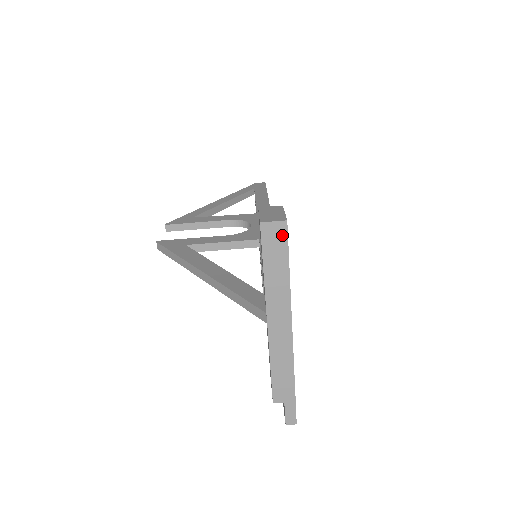
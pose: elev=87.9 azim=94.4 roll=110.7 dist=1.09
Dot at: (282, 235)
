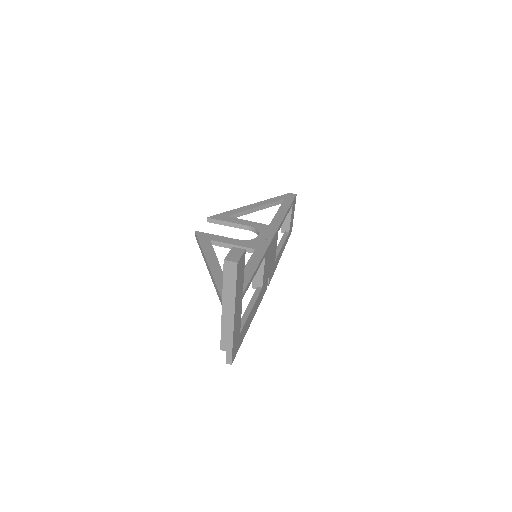
Dot at: (234, 269)
